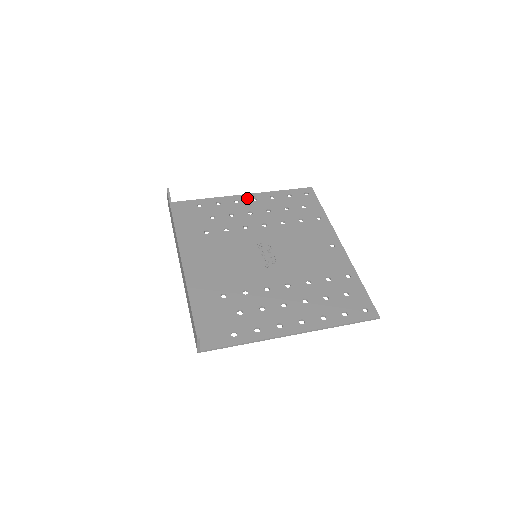
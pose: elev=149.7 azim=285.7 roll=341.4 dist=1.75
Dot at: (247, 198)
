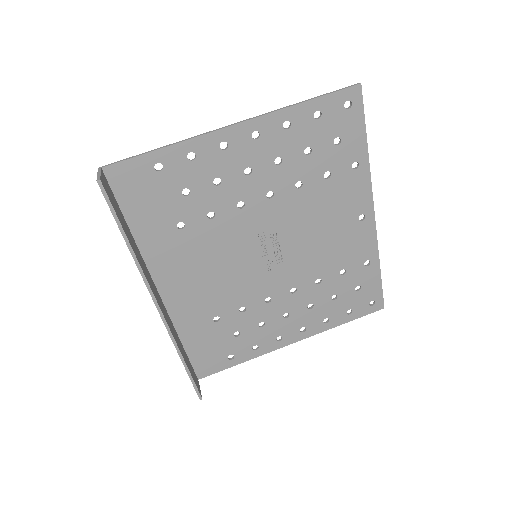
Dot at: (242, 134)
